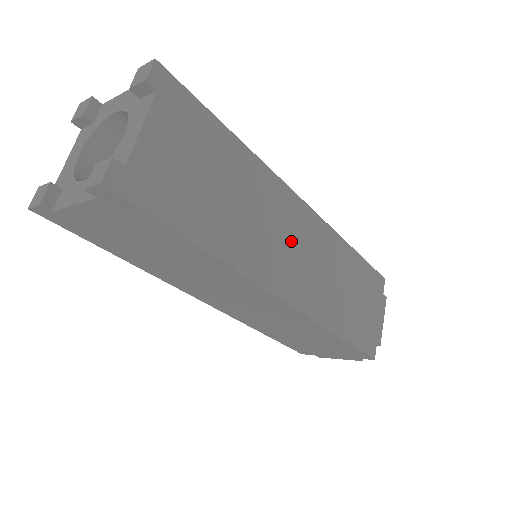
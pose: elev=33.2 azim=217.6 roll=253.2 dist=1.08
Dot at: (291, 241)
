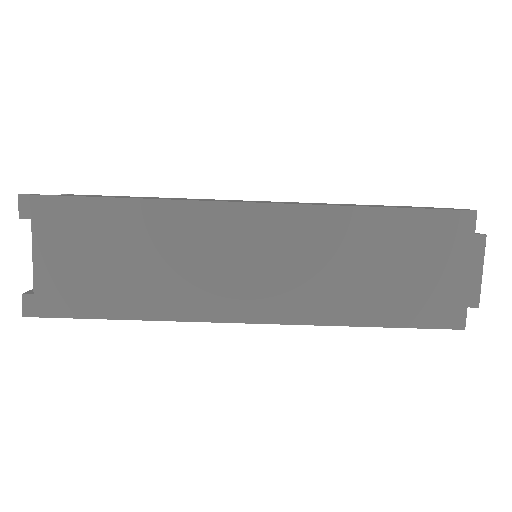
Dot at: (242, 258)
